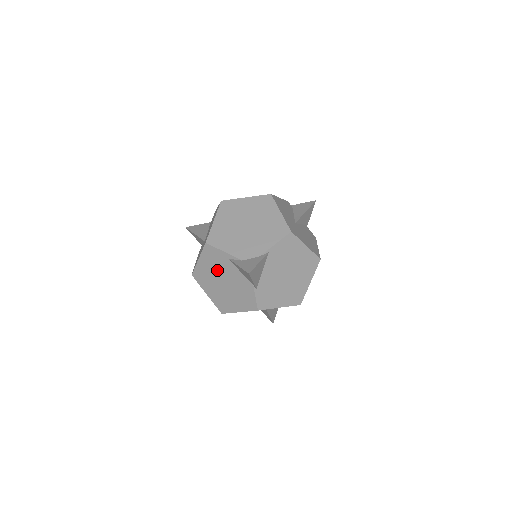
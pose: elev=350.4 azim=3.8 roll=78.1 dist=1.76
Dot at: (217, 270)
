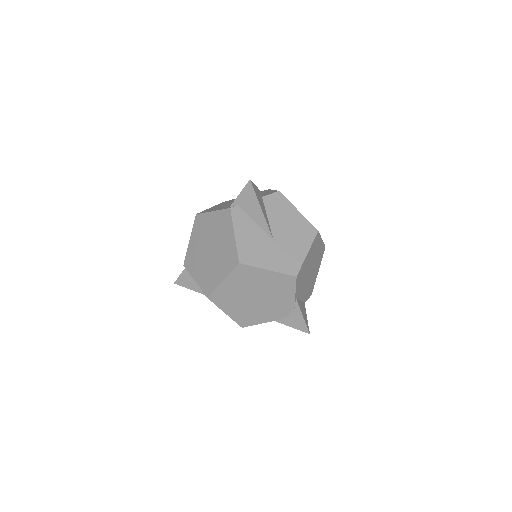
Dot at: occluded
